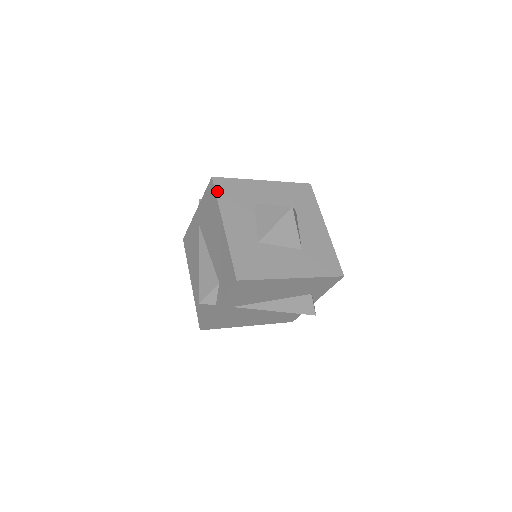
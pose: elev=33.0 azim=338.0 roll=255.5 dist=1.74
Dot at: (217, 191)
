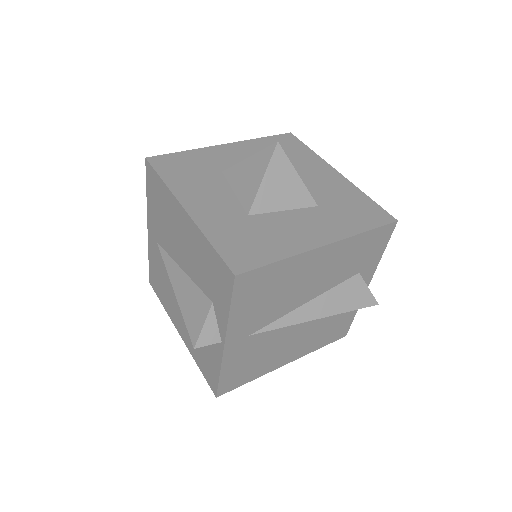
Dot at: (159, 171)
